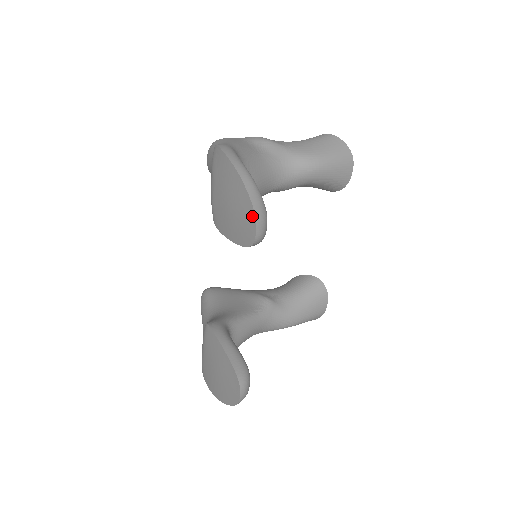
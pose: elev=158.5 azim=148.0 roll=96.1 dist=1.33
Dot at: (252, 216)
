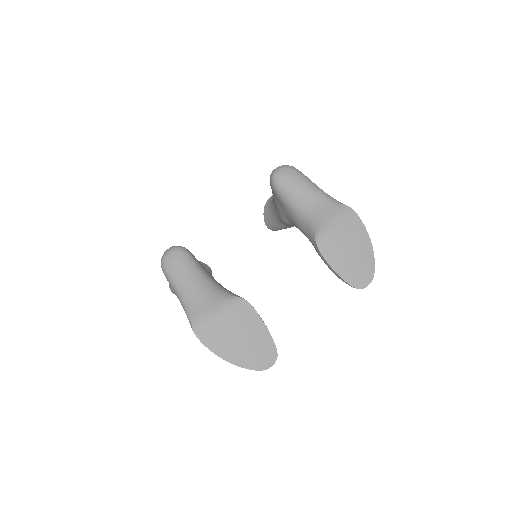
Dot at: (371, 276)
